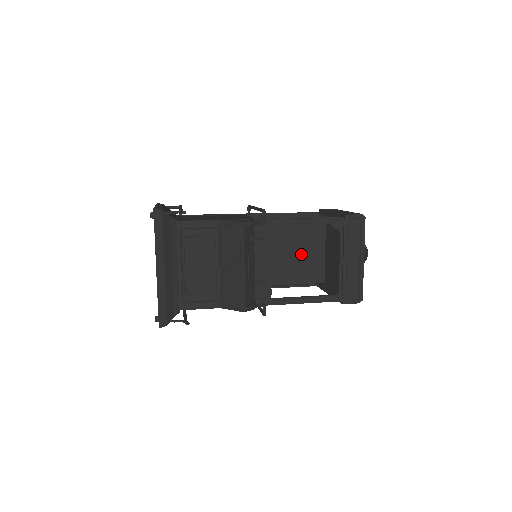
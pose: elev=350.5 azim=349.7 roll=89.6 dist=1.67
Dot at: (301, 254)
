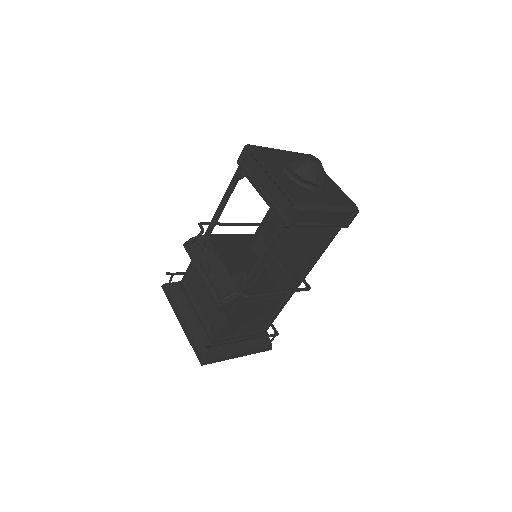
Dot at: occluded
